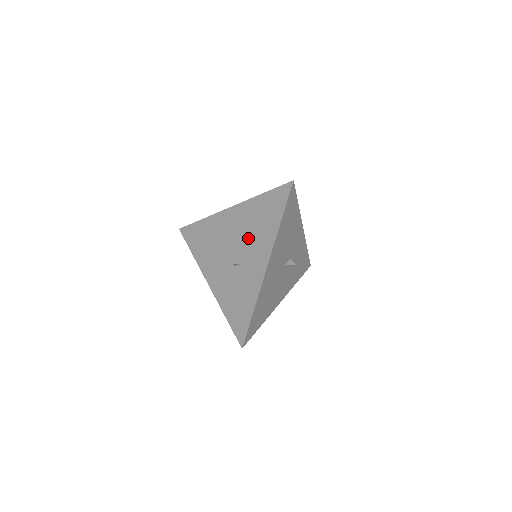
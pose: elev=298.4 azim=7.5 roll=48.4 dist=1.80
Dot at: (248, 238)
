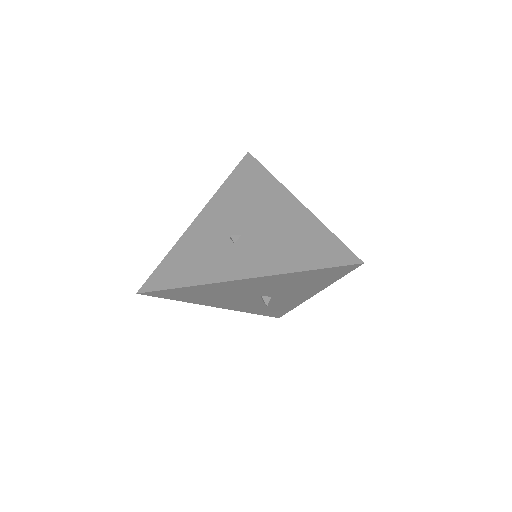
Dot at: (270, 239)
